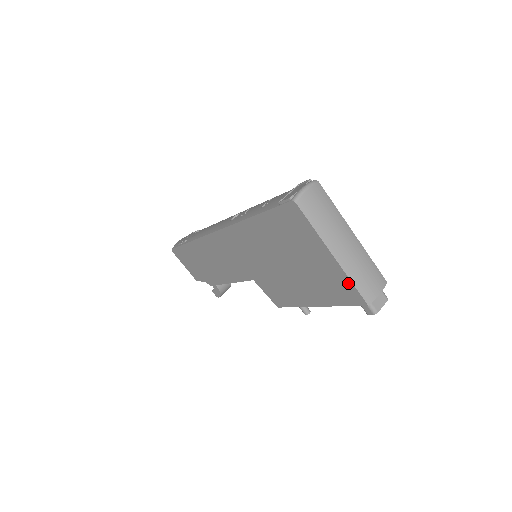
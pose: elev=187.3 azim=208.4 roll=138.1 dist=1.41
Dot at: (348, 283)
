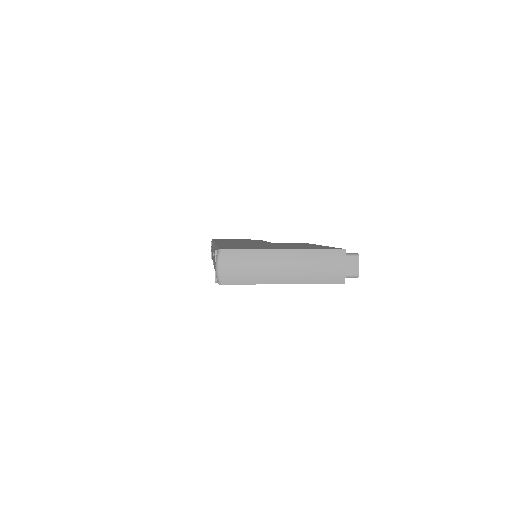
Dot at: (315, 283)
